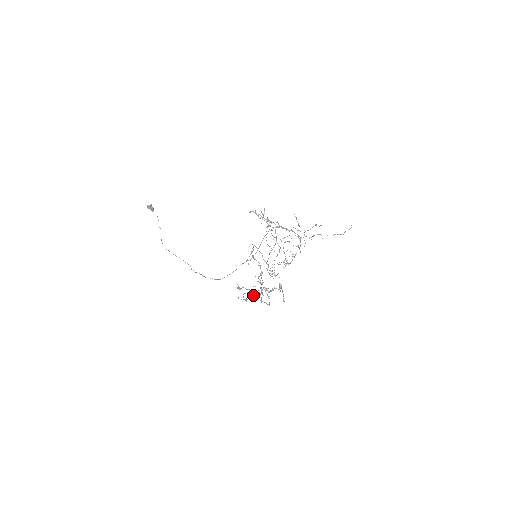
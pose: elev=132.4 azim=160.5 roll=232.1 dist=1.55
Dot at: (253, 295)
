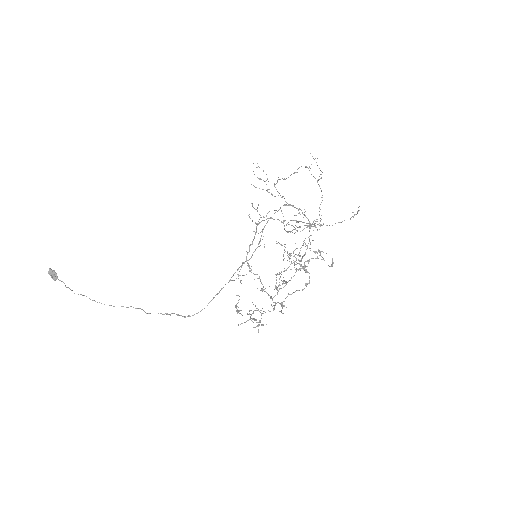
Dot at: occluded
